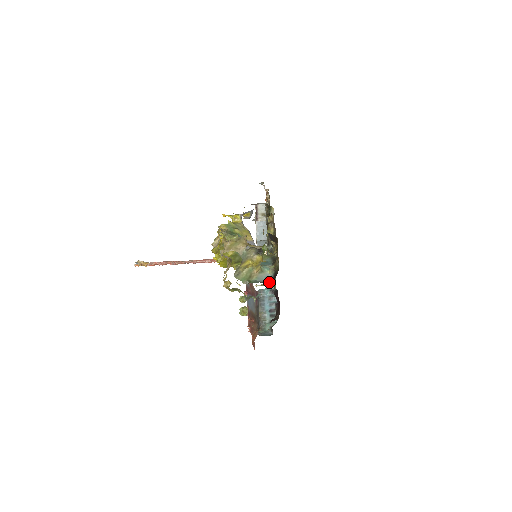
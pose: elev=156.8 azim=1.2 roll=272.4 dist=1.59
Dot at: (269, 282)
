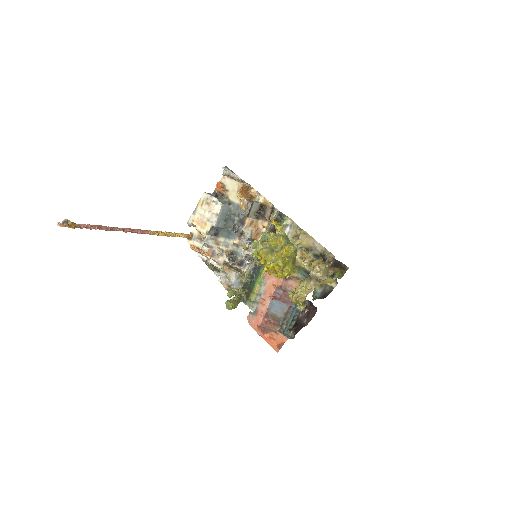
Dot at: (320, 298)
